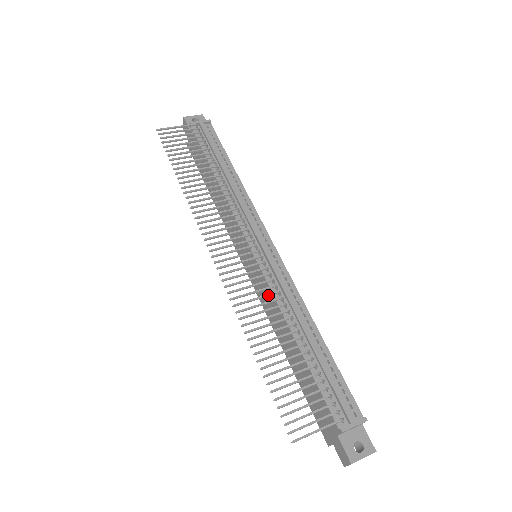
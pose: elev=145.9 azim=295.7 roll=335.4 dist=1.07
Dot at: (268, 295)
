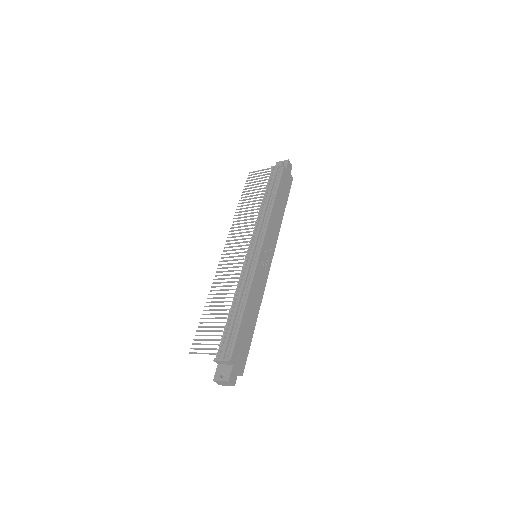
Dot at: (232, 278)
